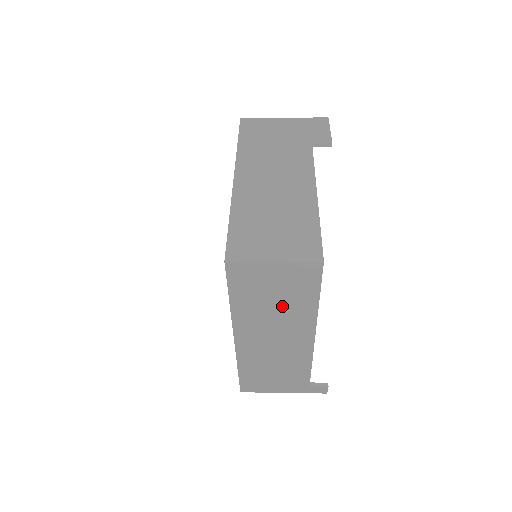
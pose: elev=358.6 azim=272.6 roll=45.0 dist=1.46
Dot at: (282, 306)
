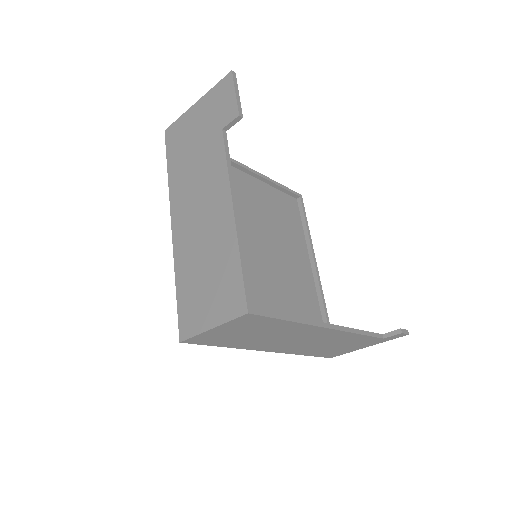
Dot at: (268, 333)
